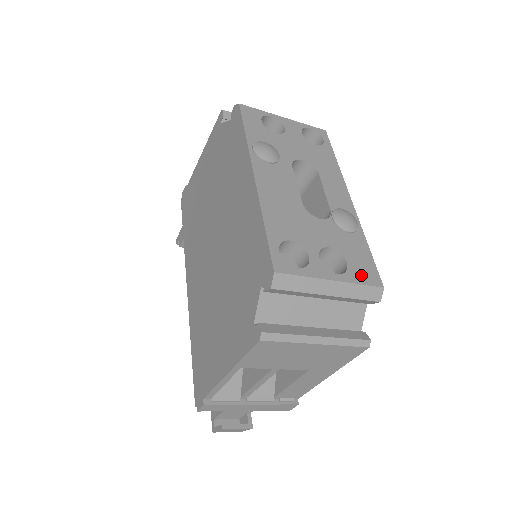
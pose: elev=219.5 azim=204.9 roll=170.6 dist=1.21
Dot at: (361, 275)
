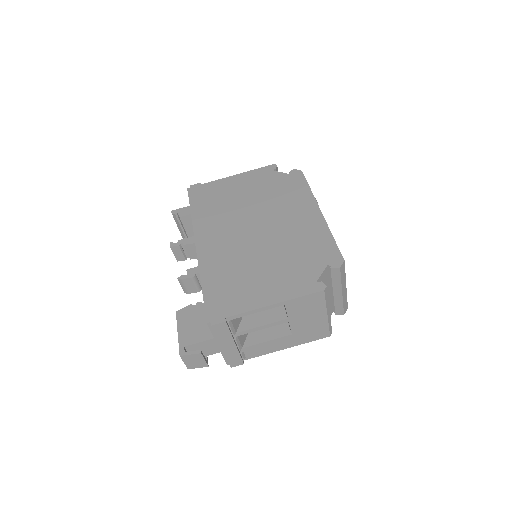
Dot at: occluded
